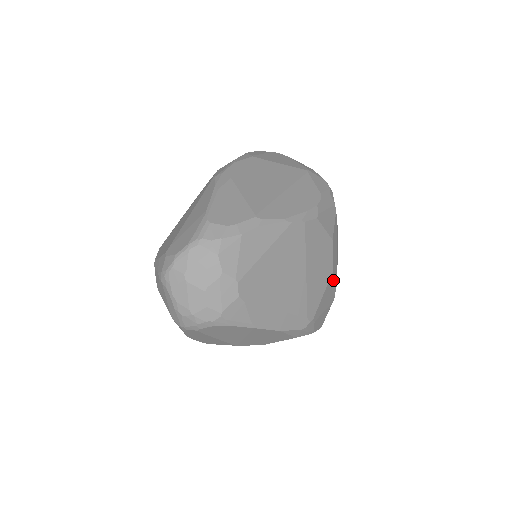
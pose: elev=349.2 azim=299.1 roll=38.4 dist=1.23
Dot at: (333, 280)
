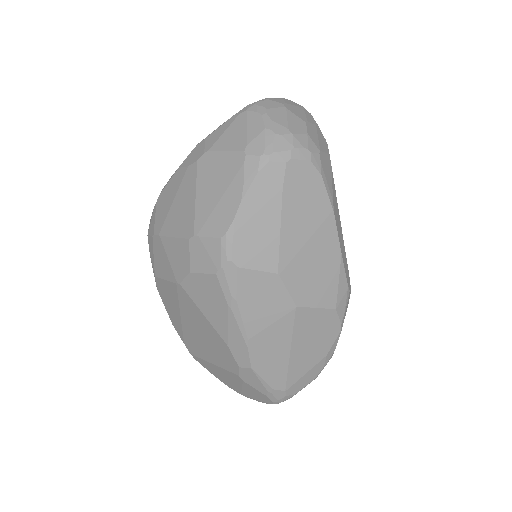
Dot at: occluded
